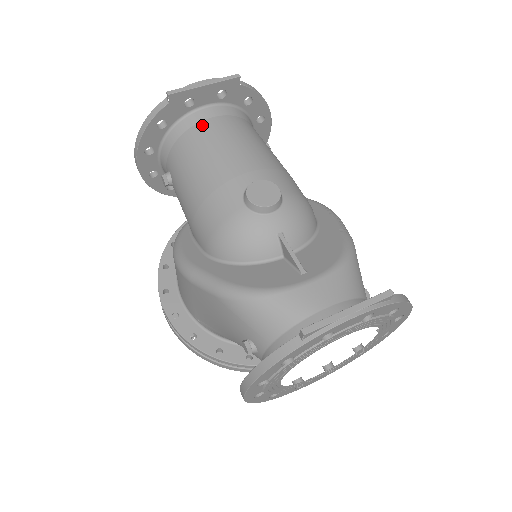
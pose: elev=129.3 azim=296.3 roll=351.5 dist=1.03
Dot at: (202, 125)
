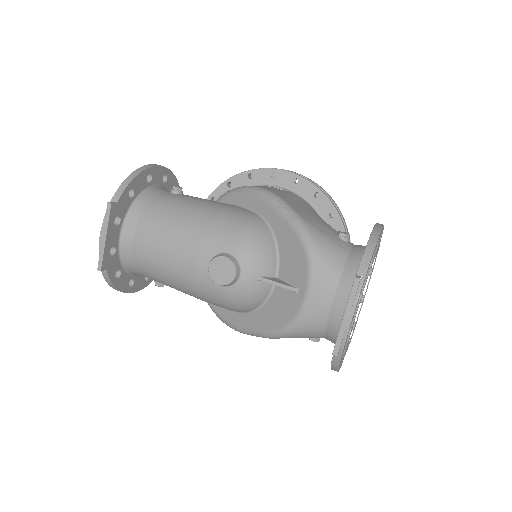
Dot at: (136, 251)
